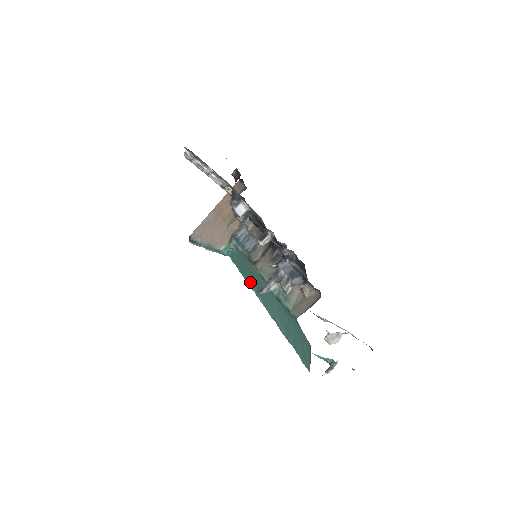
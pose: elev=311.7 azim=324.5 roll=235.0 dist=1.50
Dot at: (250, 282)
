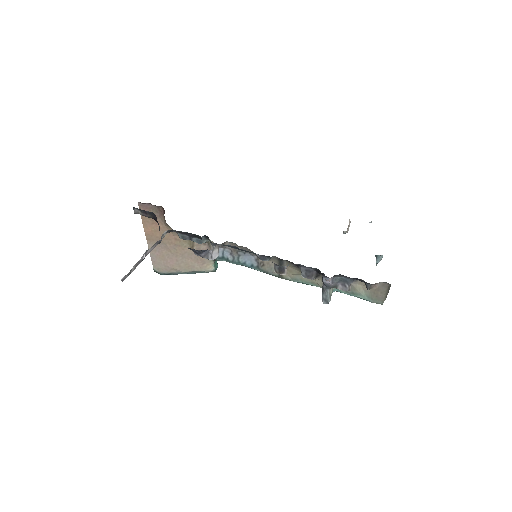
Dot at: occluded
